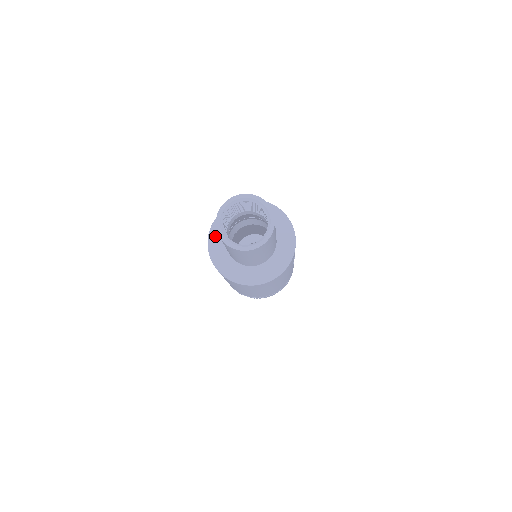
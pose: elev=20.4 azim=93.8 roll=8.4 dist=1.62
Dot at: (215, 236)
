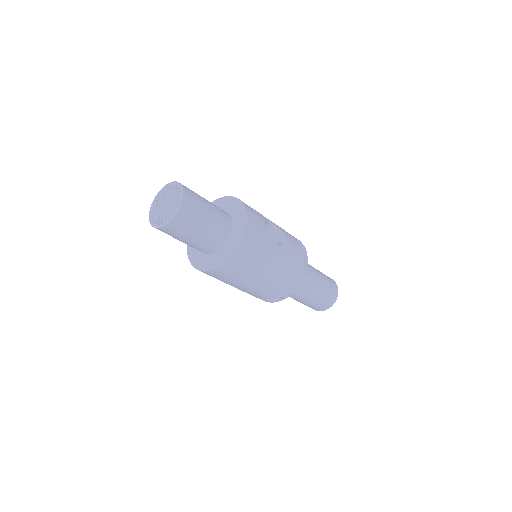
Dot at: occluded
